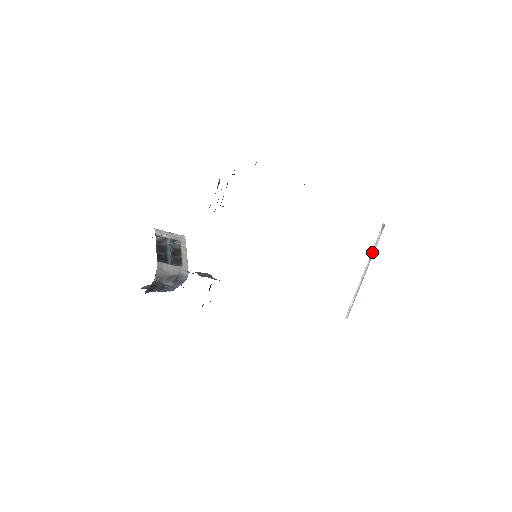
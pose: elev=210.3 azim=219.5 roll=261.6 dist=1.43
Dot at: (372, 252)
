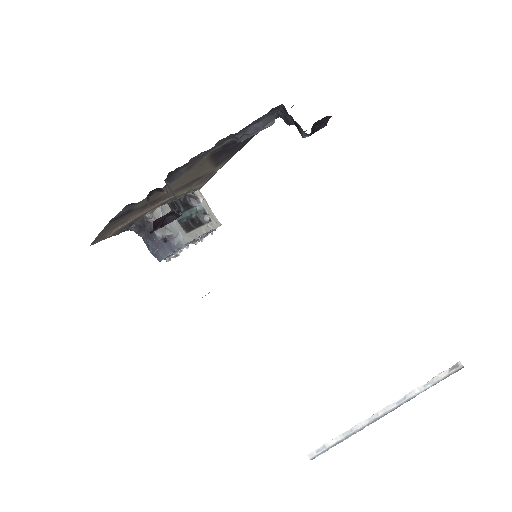
Dot at: (415, 390)
